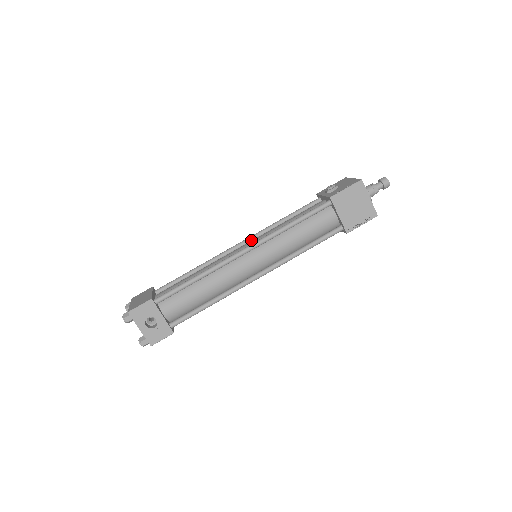
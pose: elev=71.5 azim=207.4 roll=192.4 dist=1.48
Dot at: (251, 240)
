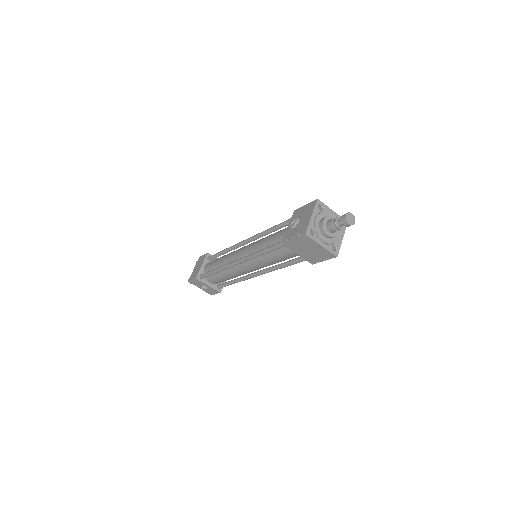
Dot at: occluded
